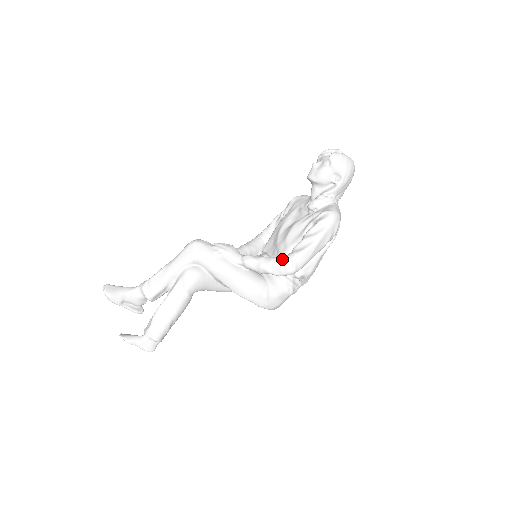
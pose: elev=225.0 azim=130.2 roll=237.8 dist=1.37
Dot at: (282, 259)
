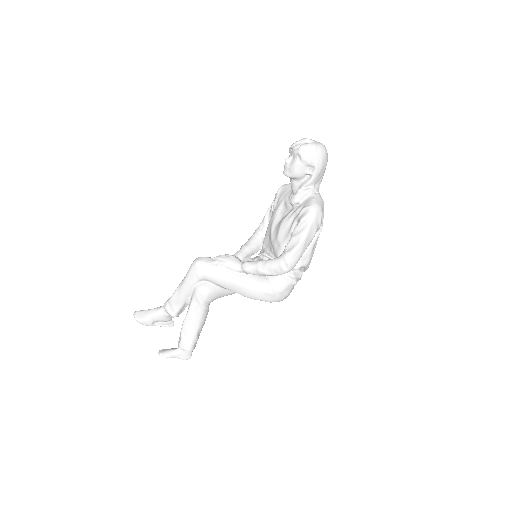
Dot at: (276, 261)
